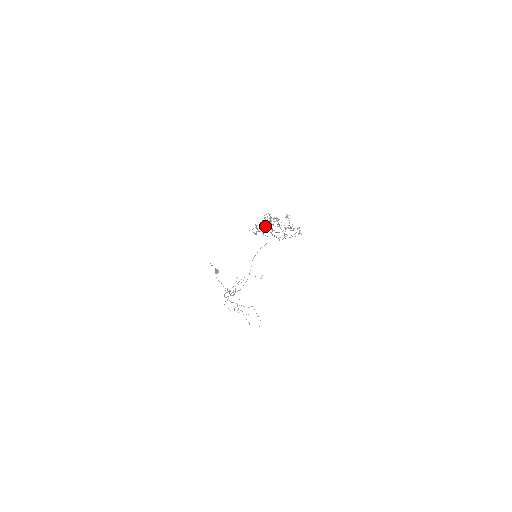
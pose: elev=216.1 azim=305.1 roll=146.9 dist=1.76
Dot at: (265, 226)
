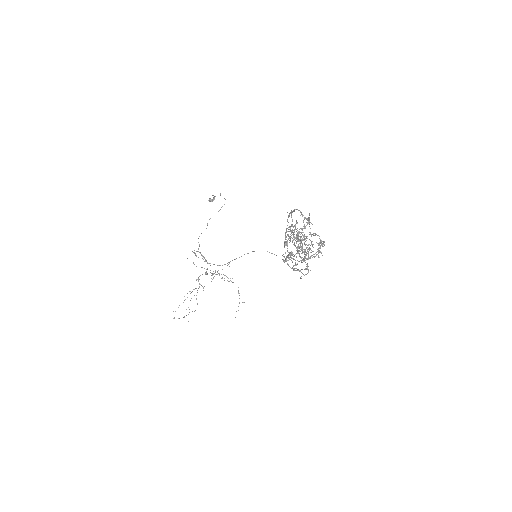
Dot at: occluded
